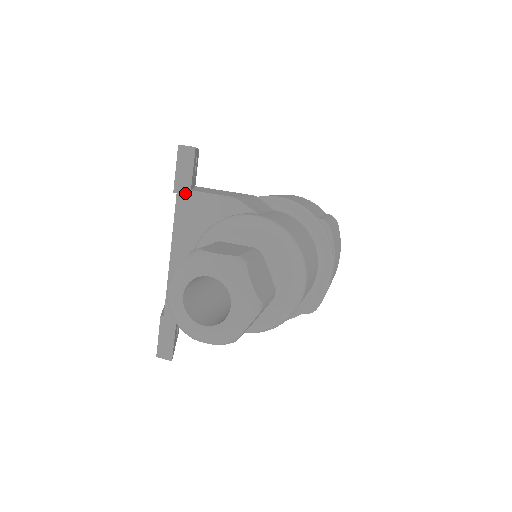
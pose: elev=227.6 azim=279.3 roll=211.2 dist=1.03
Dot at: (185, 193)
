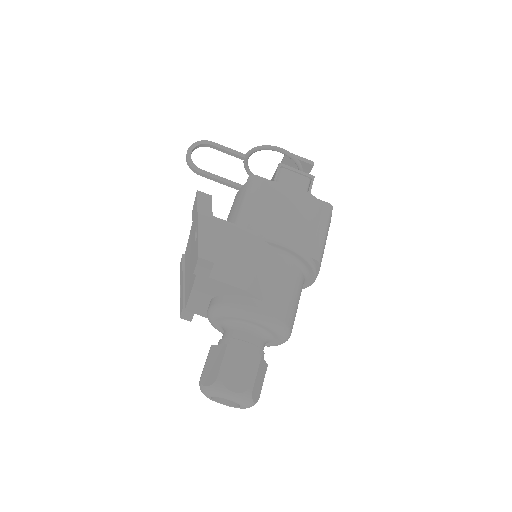
Dot at: (204, 277)
